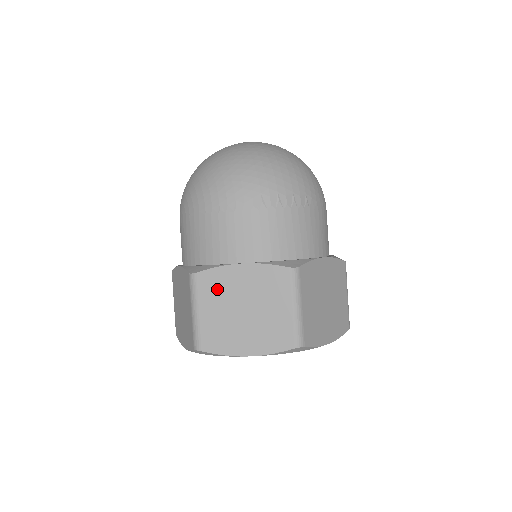
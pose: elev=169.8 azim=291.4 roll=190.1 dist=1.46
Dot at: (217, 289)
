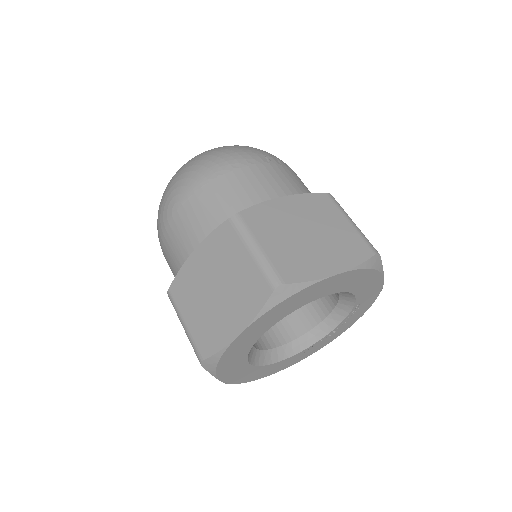
Dot at: (269, 221)
